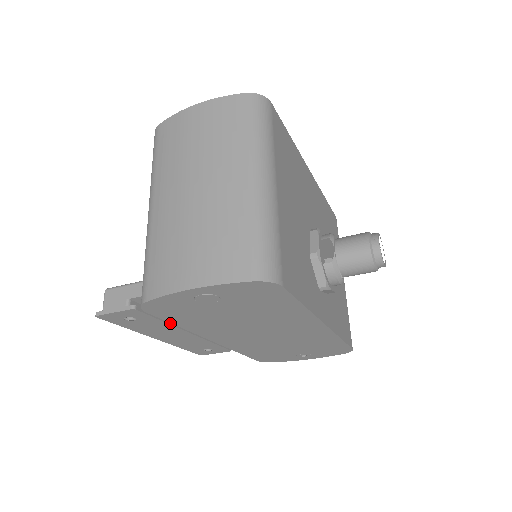
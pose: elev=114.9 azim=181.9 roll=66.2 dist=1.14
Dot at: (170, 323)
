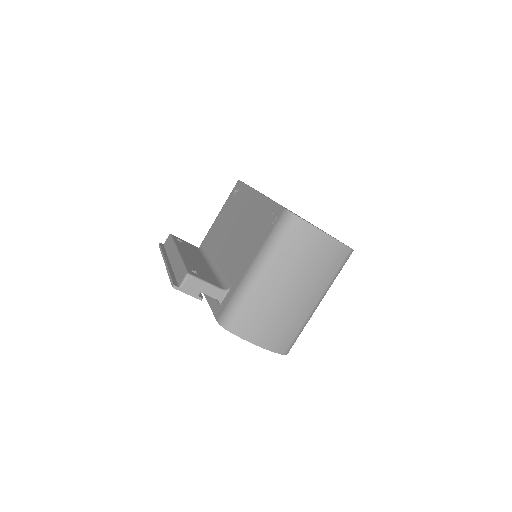
Dot at: occluded
